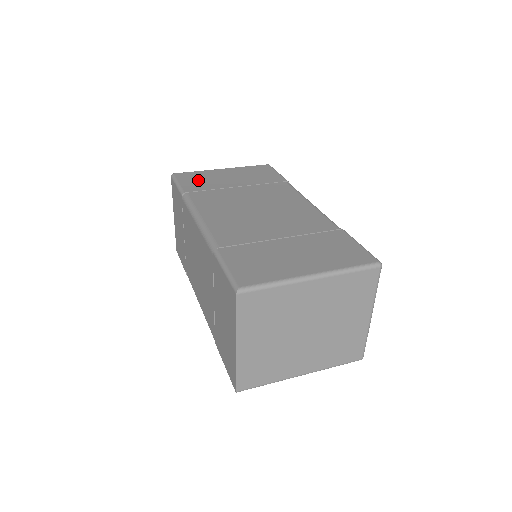
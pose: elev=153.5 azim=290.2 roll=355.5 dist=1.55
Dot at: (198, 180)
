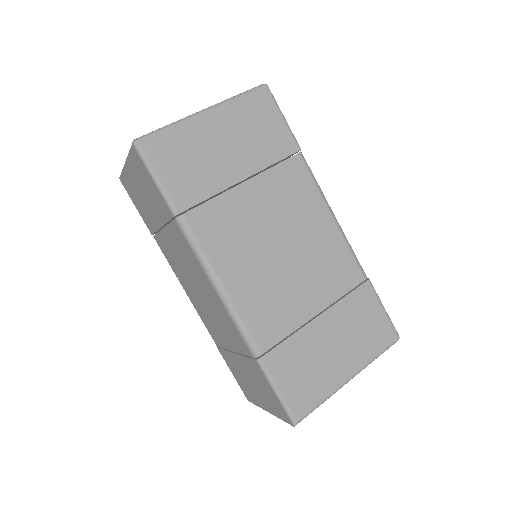
Dot at: (184, 165)
